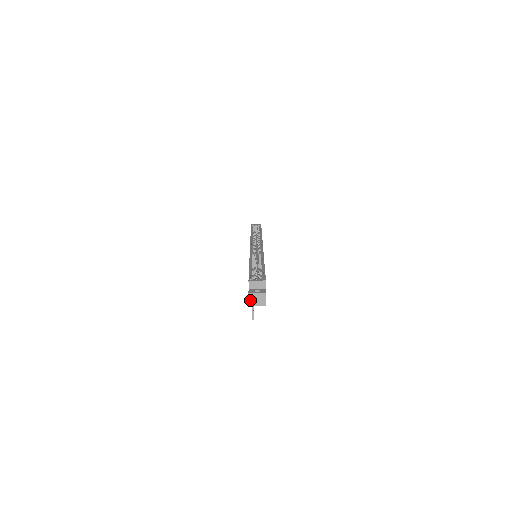
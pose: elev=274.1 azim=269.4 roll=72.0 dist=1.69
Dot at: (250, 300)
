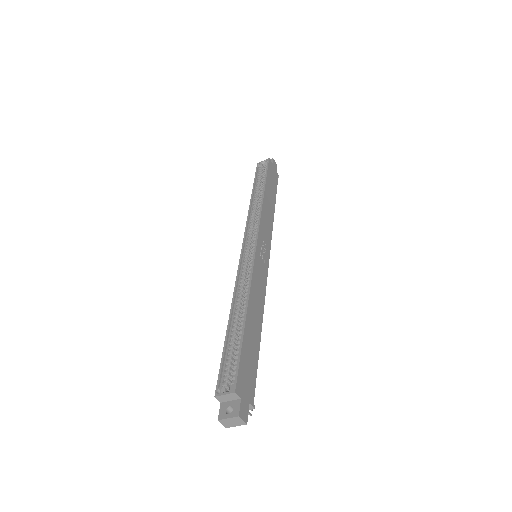
Dot at: (225, 425)
